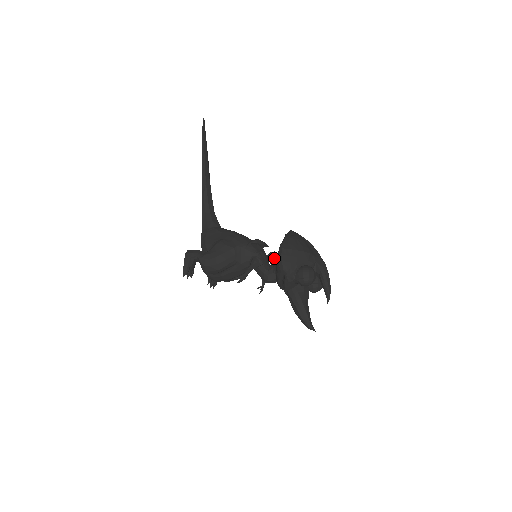
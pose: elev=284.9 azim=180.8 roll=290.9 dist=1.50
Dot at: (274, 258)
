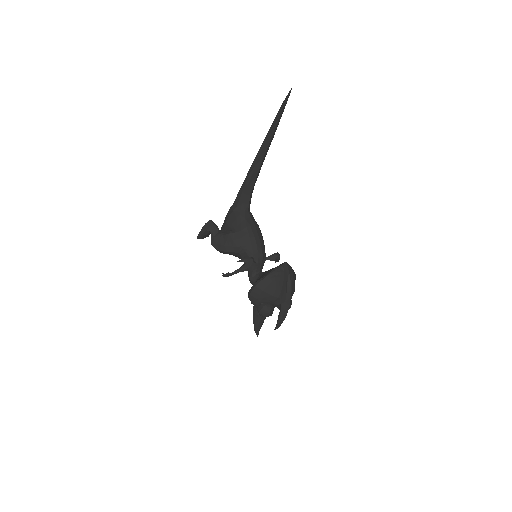
Dot at: occluded
